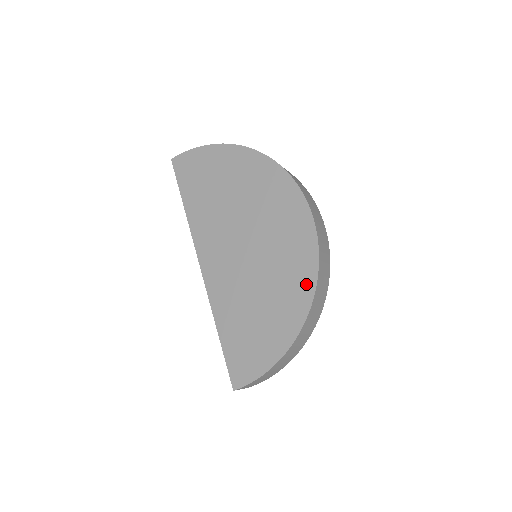
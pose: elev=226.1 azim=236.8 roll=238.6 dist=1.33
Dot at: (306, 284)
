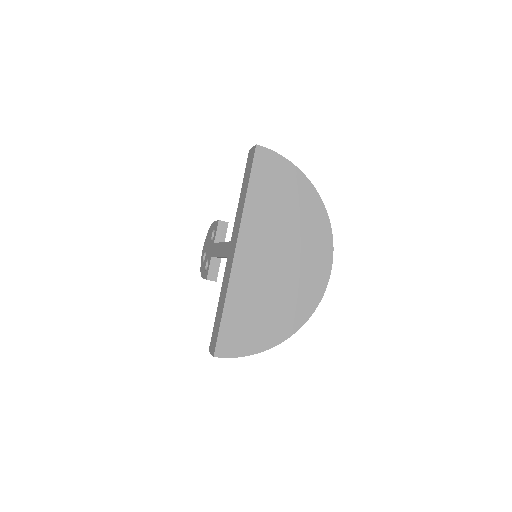
Dot at: (303, 315)
